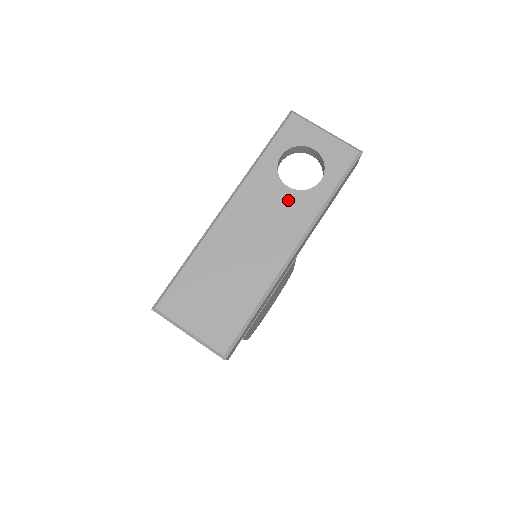
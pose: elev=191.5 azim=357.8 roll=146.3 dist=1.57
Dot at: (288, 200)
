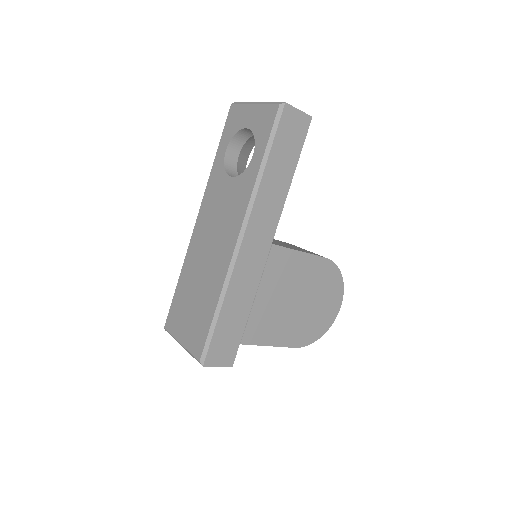
Dot at: (232, 190)
